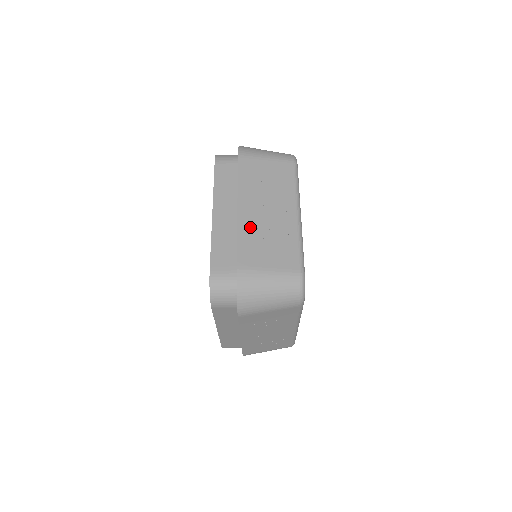
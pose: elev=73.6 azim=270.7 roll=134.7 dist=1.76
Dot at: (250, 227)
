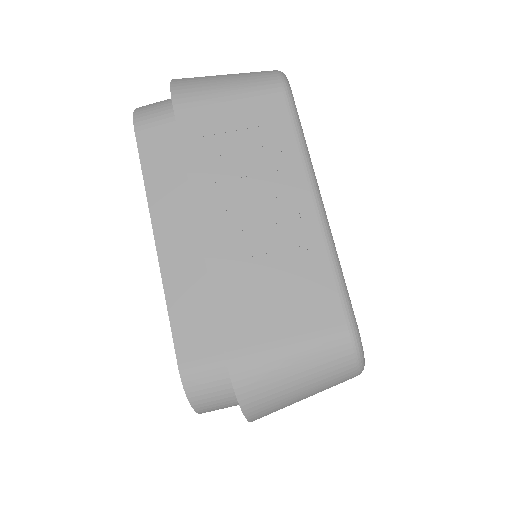
Dot at: (231, 259)
